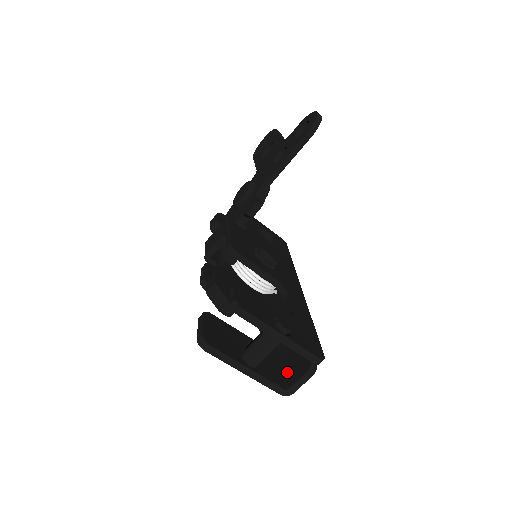
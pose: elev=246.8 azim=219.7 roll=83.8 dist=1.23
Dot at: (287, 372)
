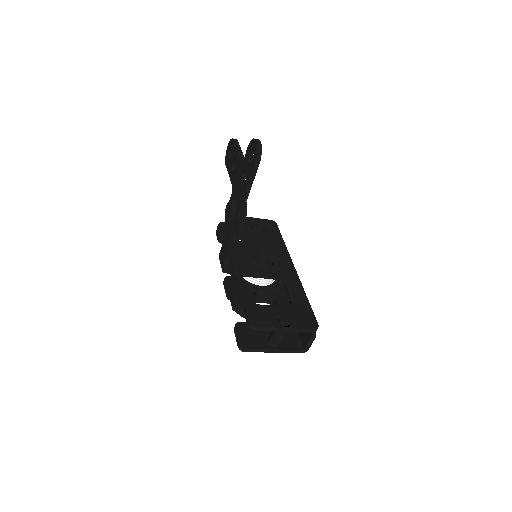
Dot at: (301, 337)
